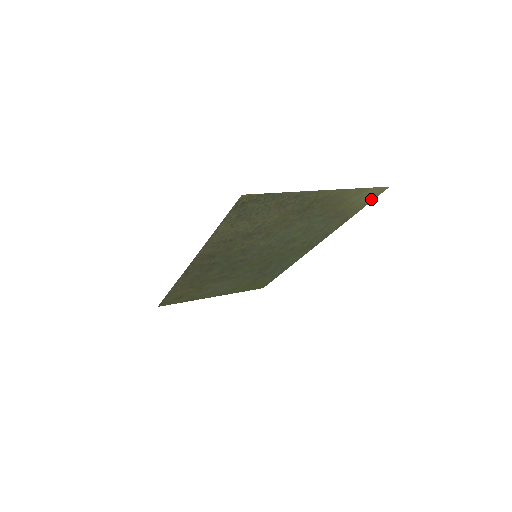
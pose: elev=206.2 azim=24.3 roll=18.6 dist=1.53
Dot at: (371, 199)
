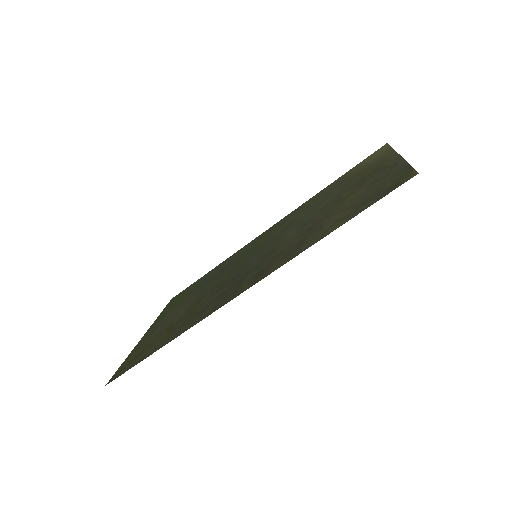
Dot at: (365, 159)
